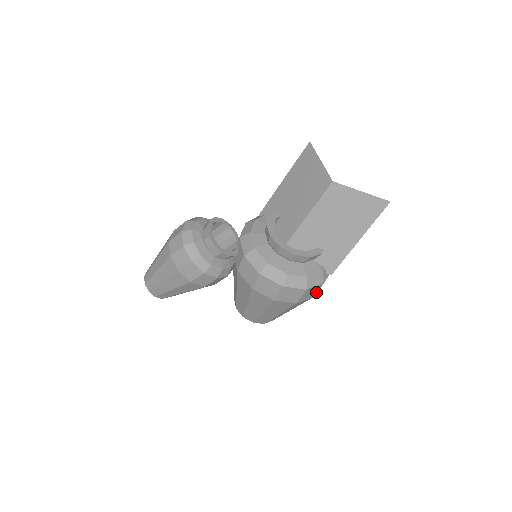
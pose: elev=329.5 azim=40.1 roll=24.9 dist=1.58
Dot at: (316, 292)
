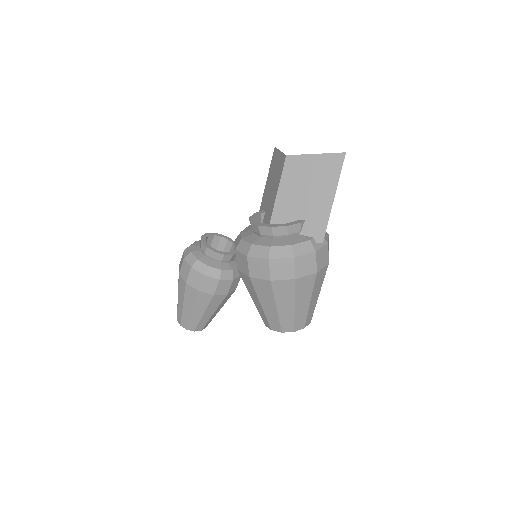
Dot at: (314, 265)
